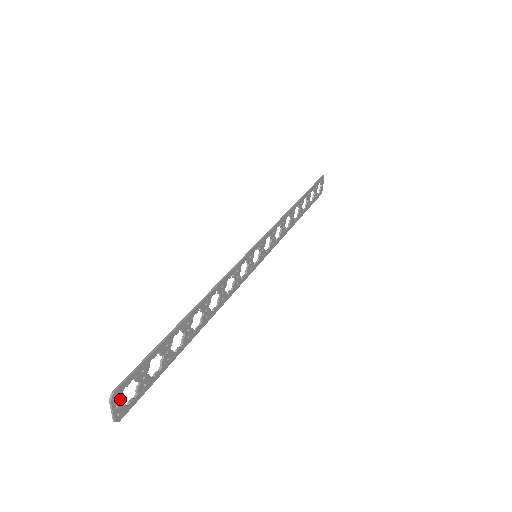
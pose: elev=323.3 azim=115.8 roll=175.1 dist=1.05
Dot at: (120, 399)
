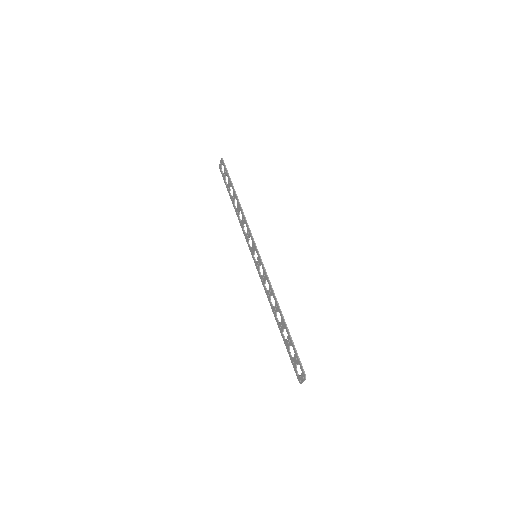
Dot at: (303, 375)
